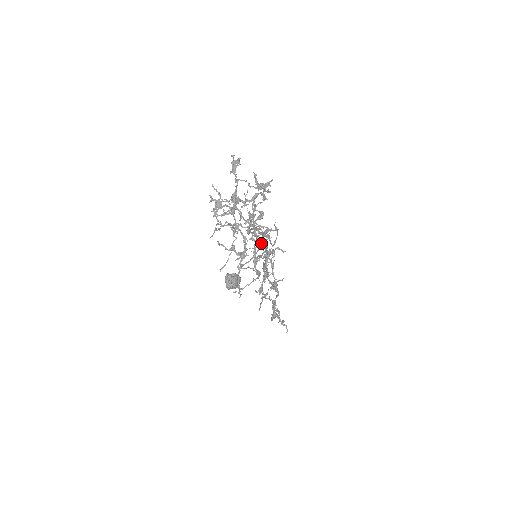
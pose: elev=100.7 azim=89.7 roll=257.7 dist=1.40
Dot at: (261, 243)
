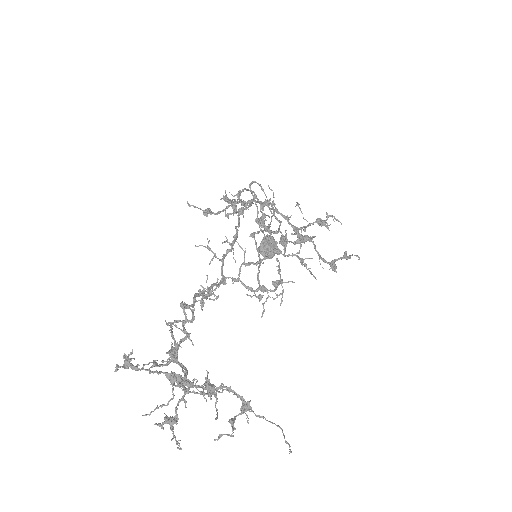
Dot at: (245, 203)
